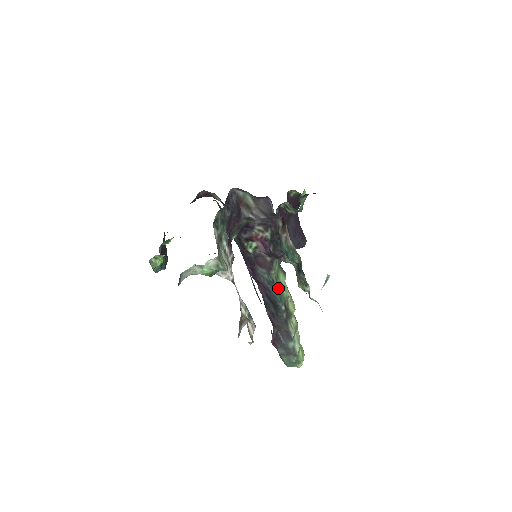
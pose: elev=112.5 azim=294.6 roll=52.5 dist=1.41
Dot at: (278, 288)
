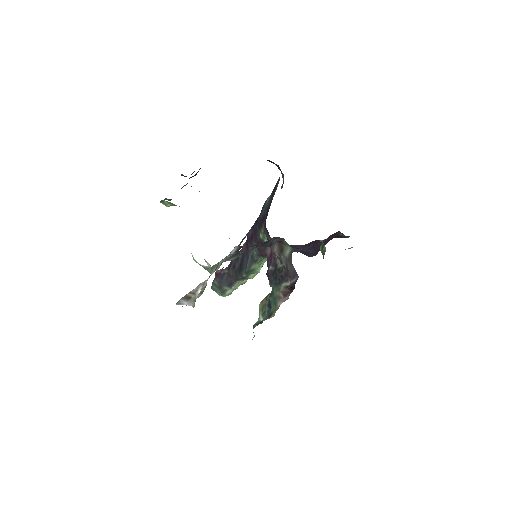
Dot at: (254, 267)
